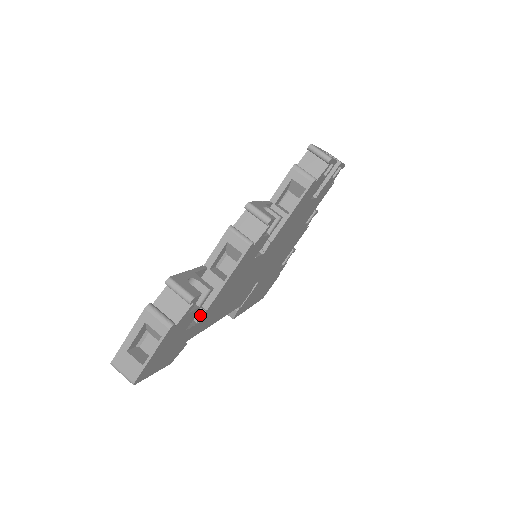
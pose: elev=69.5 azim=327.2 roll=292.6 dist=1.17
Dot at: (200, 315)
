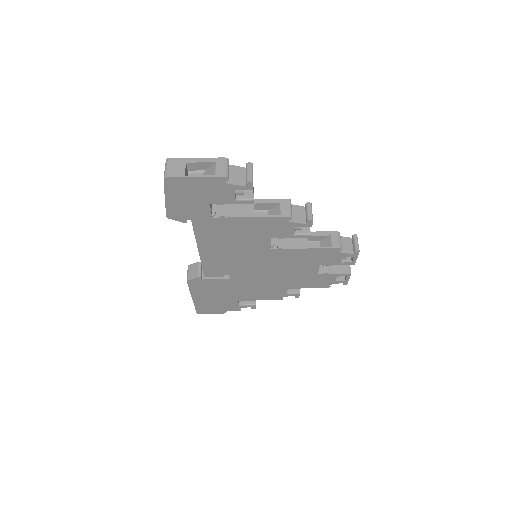
Dot at: (218, 215)
